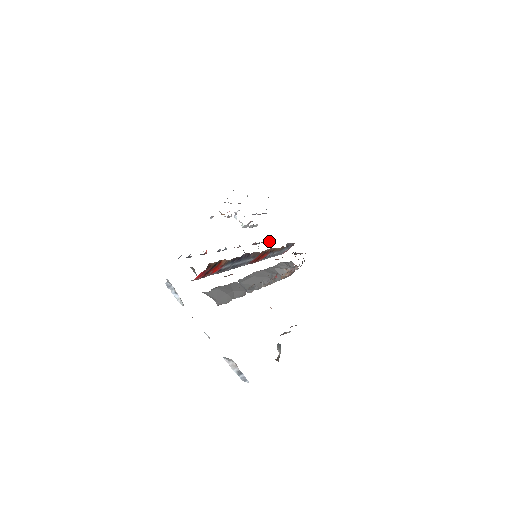
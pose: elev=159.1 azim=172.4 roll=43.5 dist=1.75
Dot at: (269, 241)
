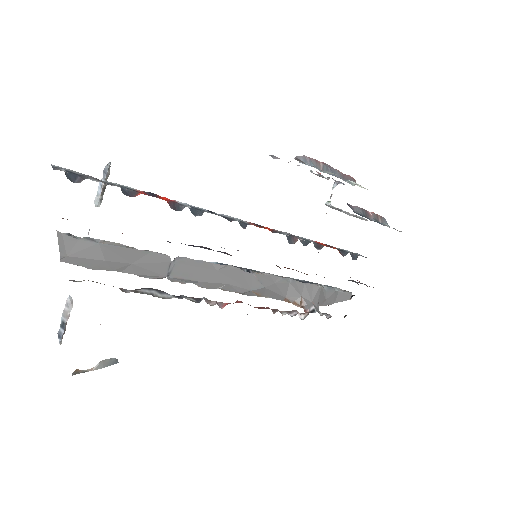
Dot at: (342, 251)
